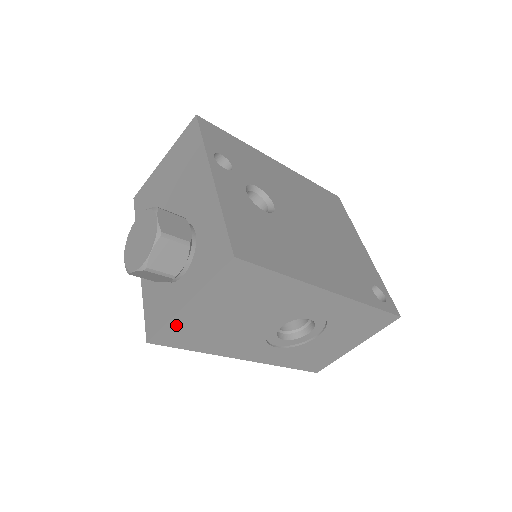
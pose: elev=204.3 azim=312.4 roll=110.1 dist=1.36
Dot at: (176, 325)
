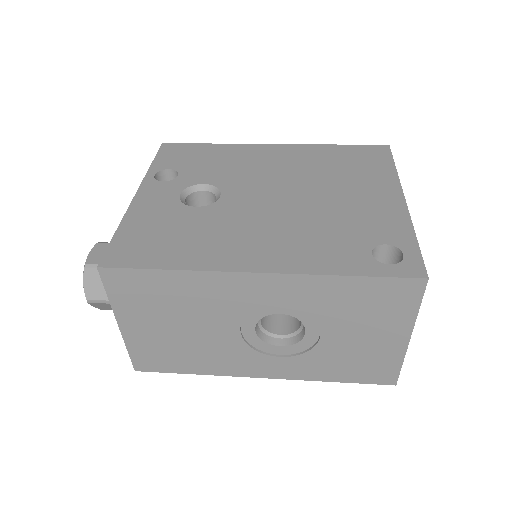
Dot at: (138, 349)
